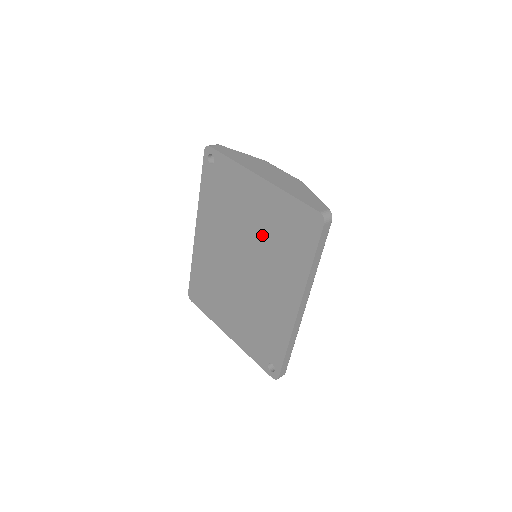
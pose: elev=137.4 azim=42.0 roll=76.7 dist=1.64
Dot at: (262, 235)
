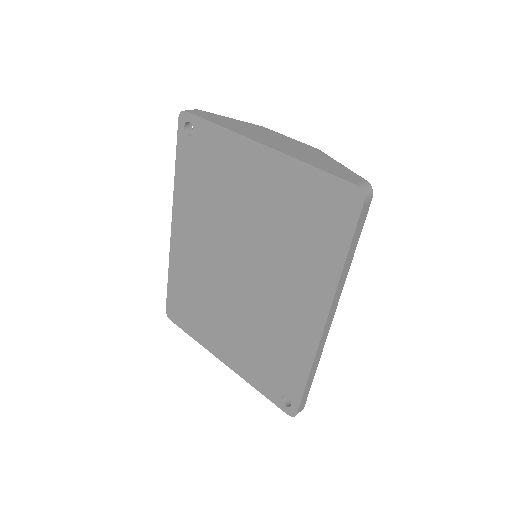
Dot at: (267, 226)
